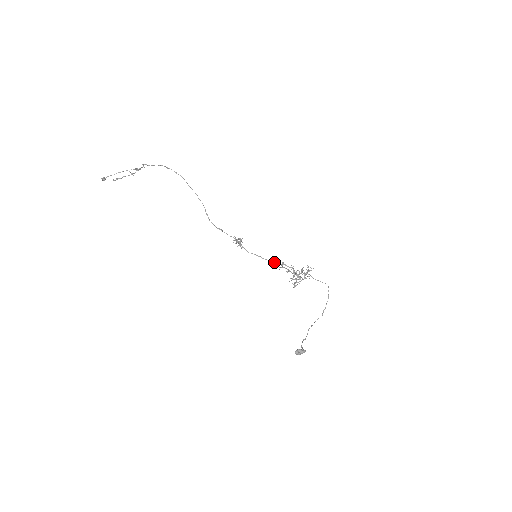
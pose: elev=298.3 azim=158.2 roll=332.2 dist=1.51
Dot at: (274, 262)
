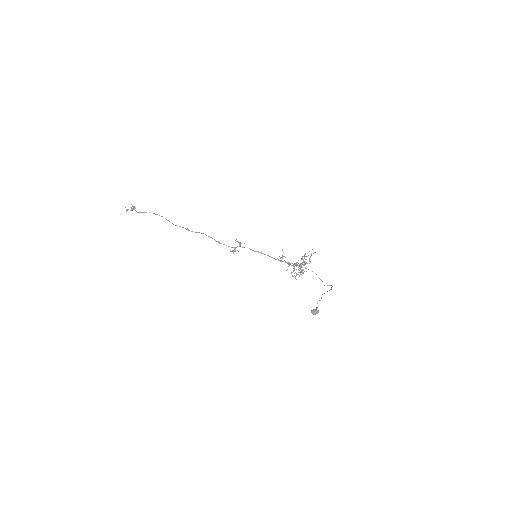
Dot at: (273, 258)
